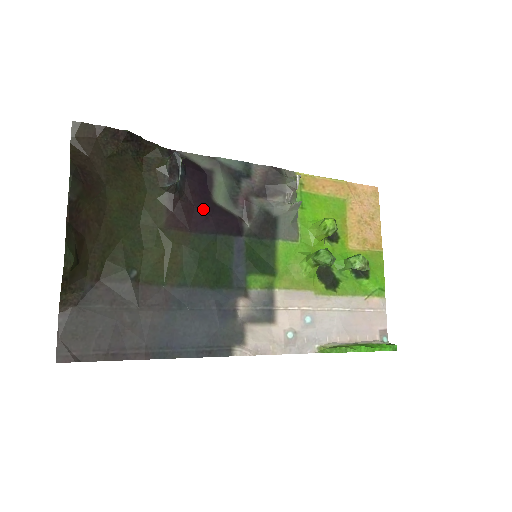
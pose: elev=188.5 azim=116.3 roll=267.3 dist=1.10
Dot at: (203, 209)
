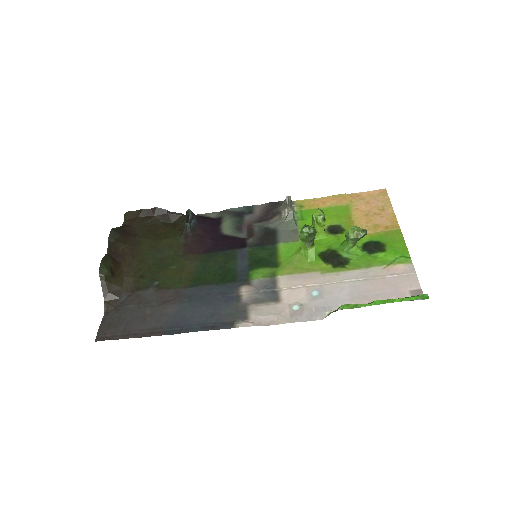
Dot at: (213, 239)
